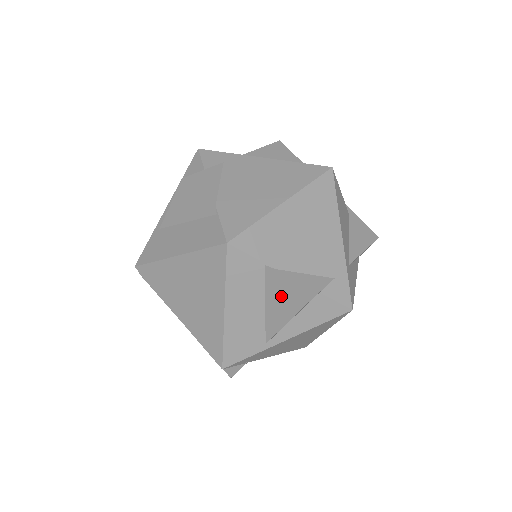
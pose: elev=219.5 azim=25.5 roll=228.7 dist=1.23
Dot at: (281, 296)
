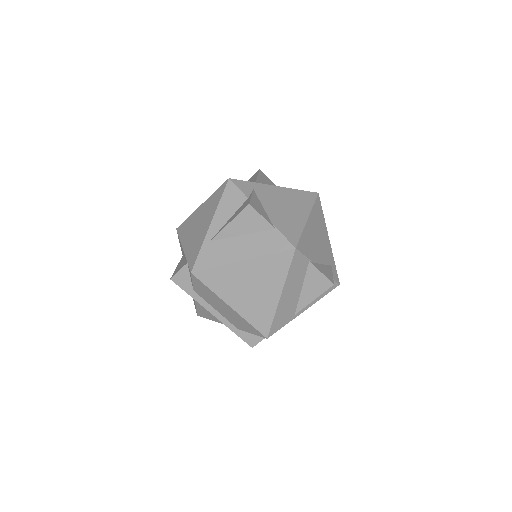
Dot at: (317, 280)
